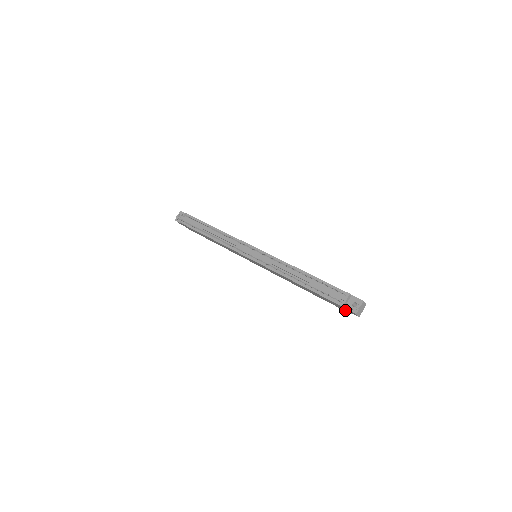
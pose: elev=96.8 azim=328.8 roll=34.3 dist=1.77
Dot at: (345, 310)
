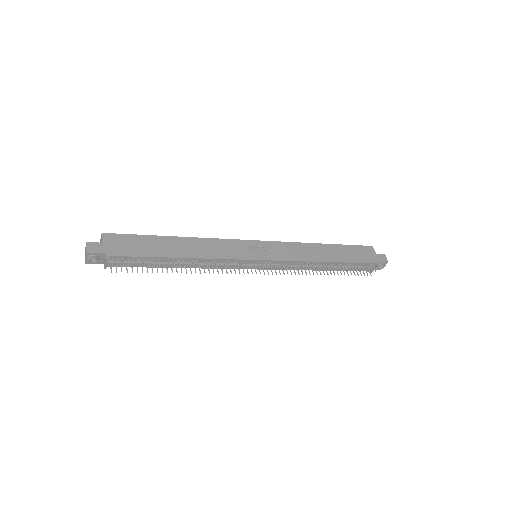
Dot at: occluded
